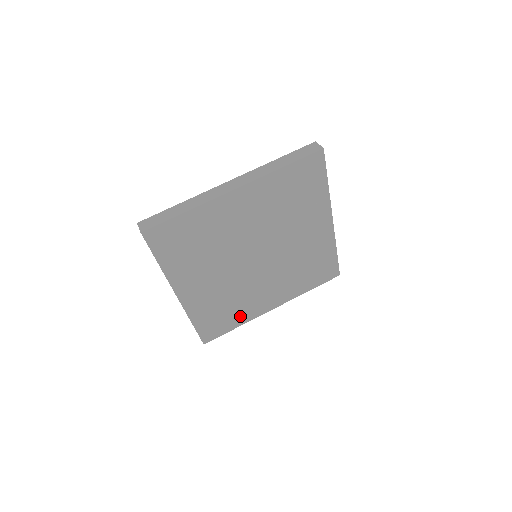
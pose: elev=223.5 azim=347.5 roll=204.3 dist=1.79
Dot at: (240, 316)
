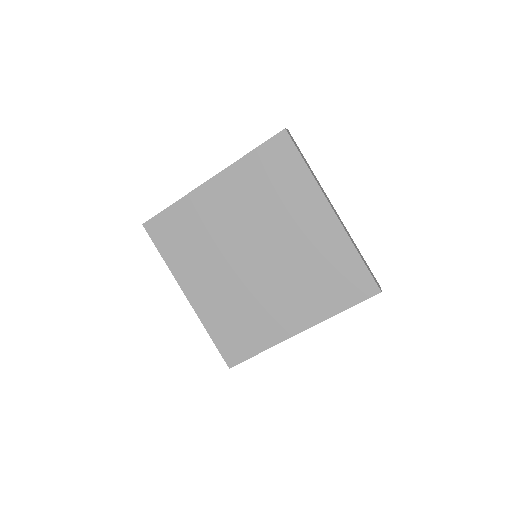
Dot at: (261, 335)
